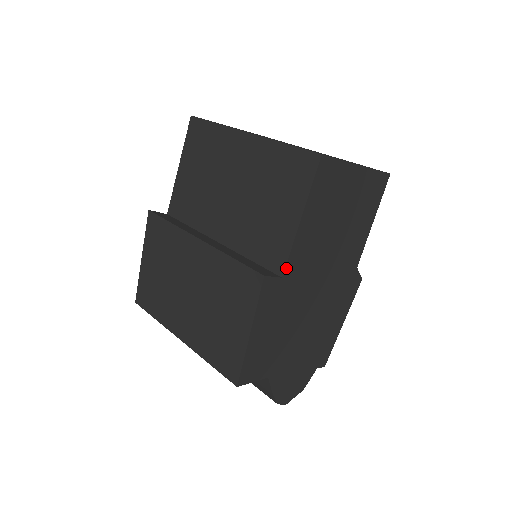
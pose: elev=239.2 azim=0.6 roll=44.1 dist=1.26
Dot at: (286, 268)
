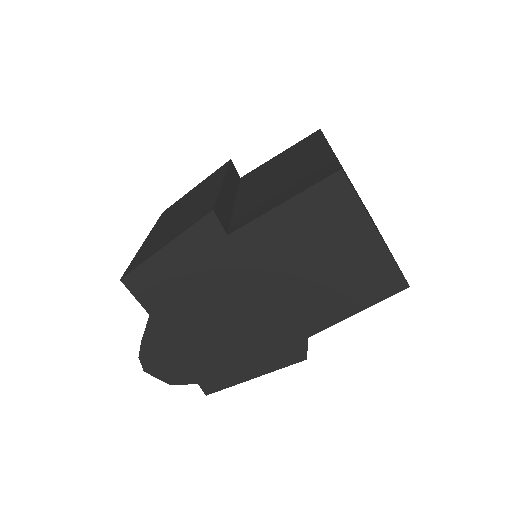
Dot at: (237, 232)
